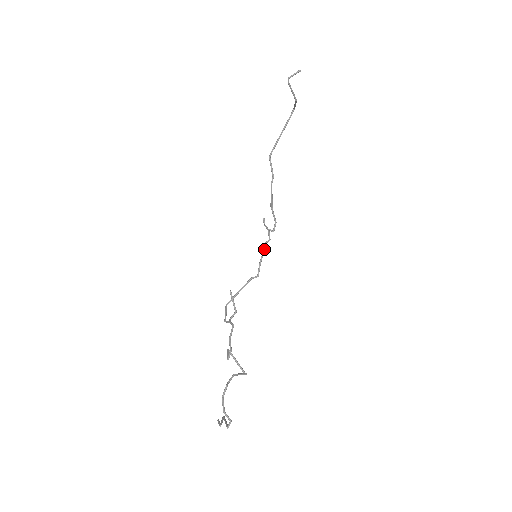
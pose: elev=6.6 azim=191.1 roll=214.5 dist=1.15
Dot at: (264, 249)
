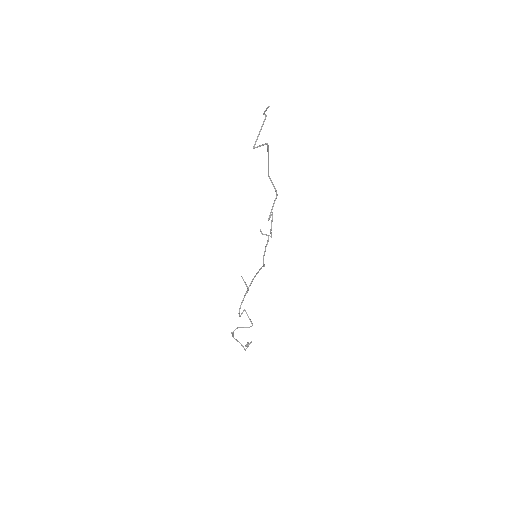
Dot at: (265, 250)
